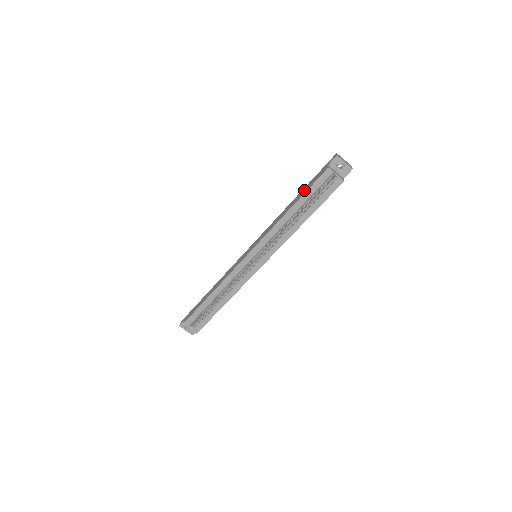
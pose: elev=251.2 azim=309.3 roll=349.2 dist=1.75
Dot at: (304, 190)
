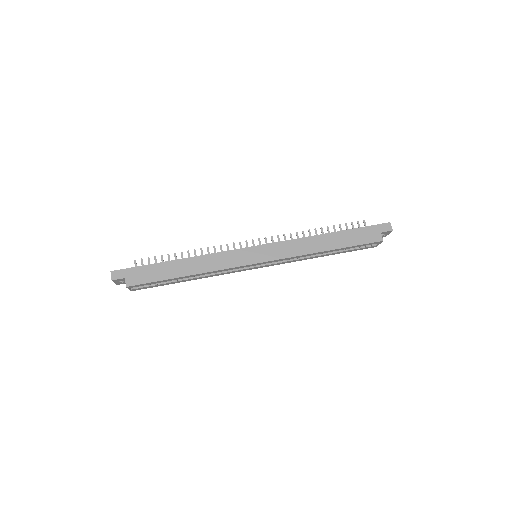
Dot at: (348, 238)
